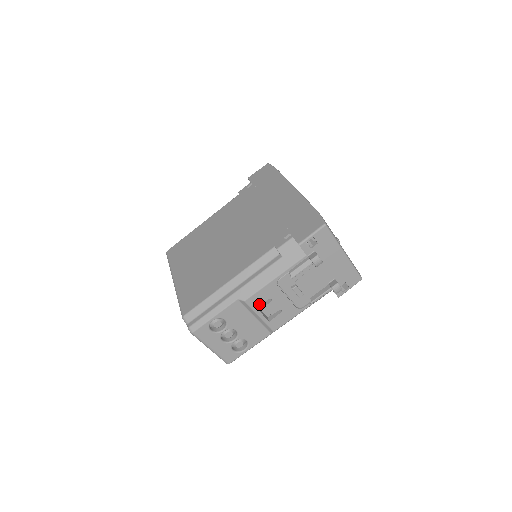
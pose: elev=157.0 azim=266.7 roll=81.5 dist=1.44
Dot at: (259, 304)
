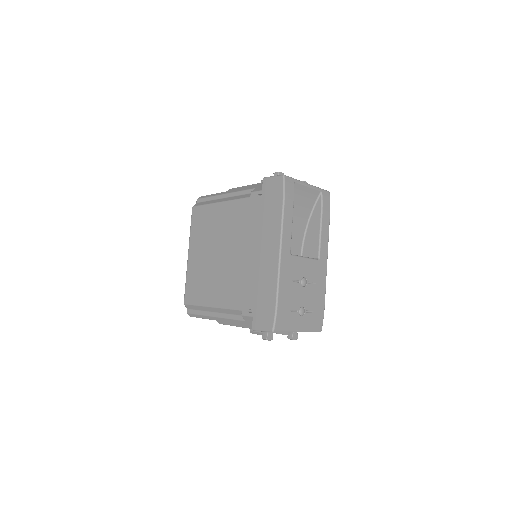
Dot at: occluded
